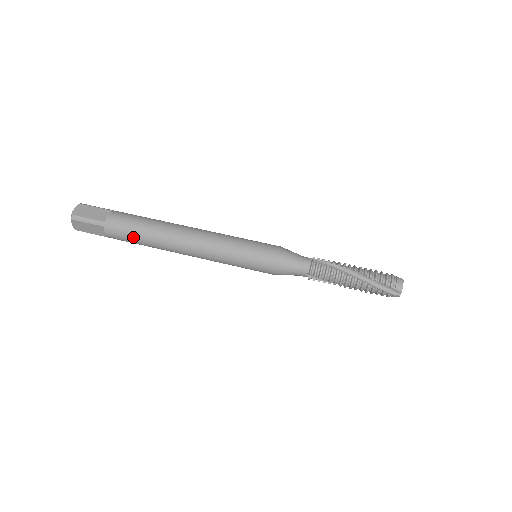
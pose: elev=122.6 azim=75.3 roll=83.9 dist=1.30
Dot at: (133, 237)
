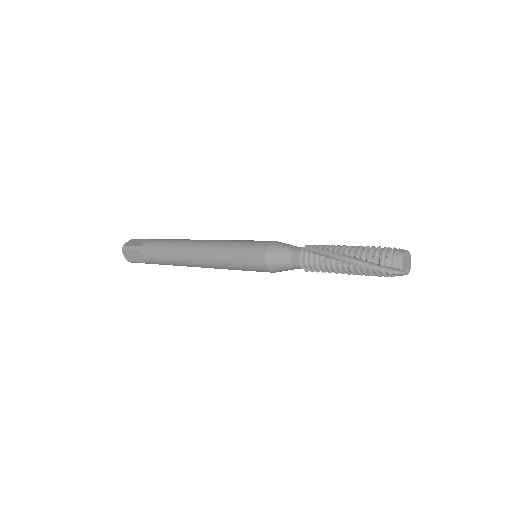
Dot at: (167, 240)
